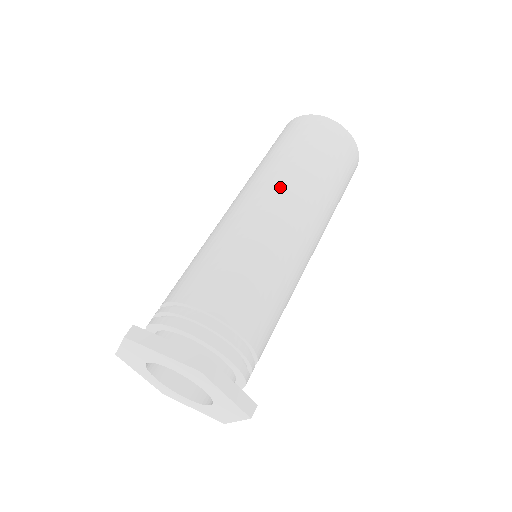
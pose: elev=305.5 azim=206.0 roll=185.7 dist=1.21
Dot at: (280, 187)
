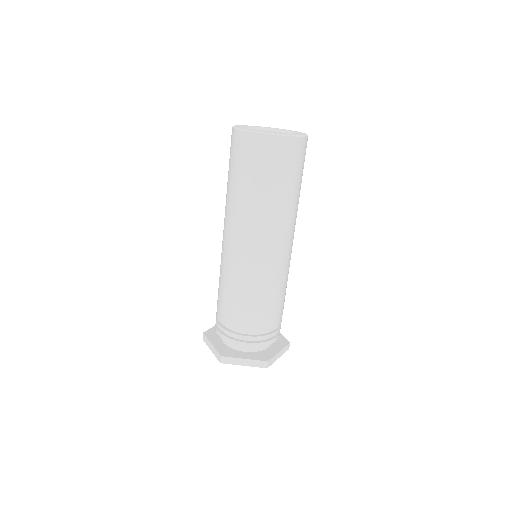
Dot at: (229, 223)
